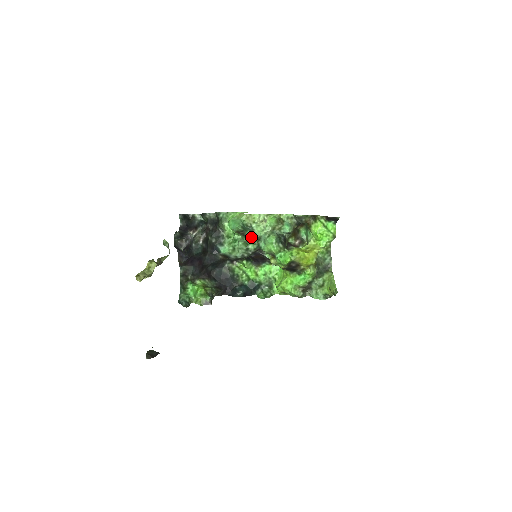
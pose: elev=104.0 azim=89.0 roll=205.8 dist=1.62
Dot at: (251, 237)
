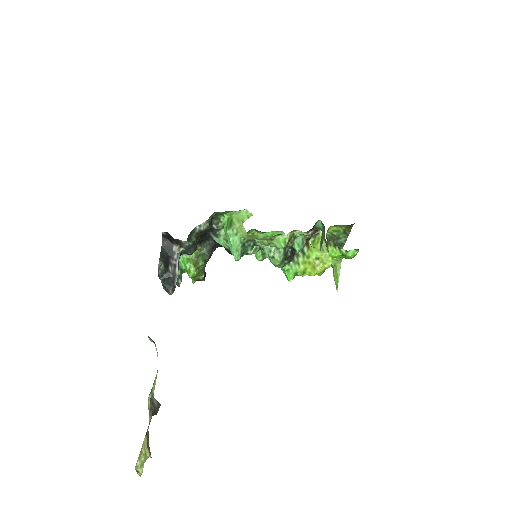
Dot at: occluded
